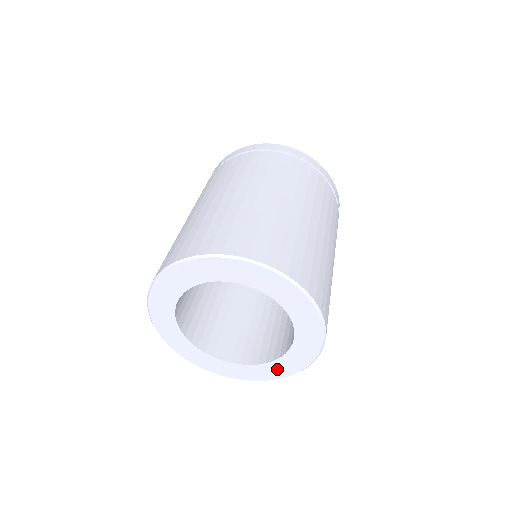
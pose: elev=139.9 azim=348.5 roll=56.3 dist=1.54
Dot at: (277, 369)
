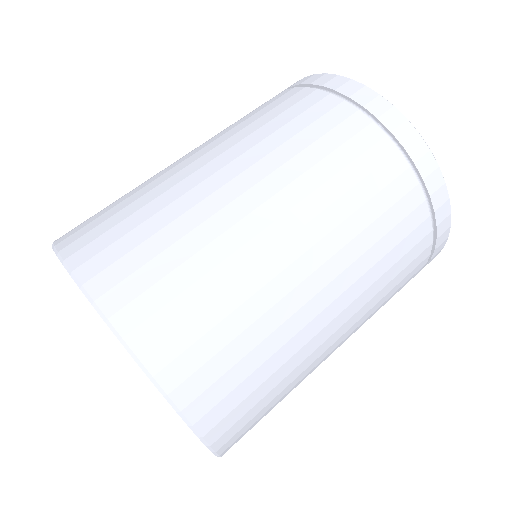
Dot at: occluded
